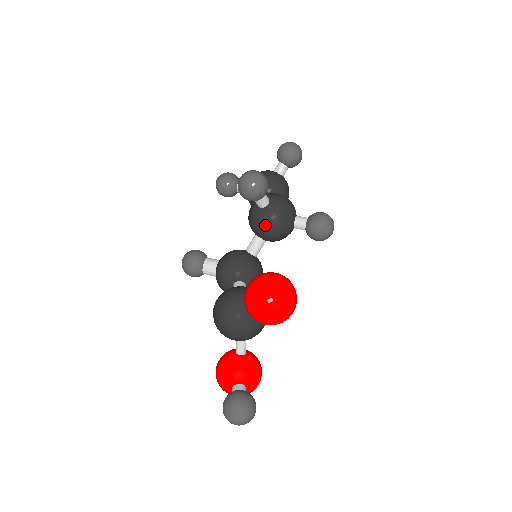
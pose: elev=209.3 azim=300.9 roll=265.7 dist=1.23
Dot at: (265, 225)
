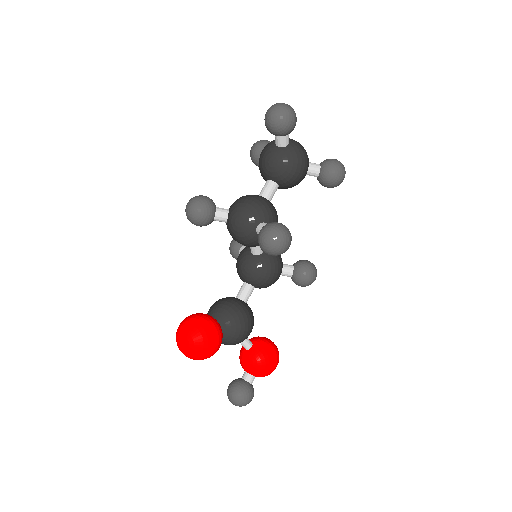
Dot at: (234, 239)
